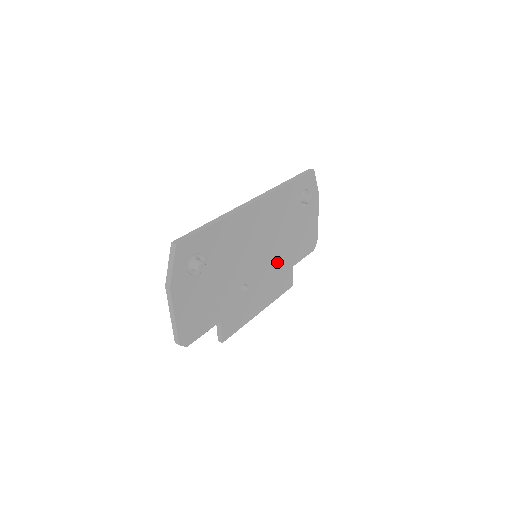
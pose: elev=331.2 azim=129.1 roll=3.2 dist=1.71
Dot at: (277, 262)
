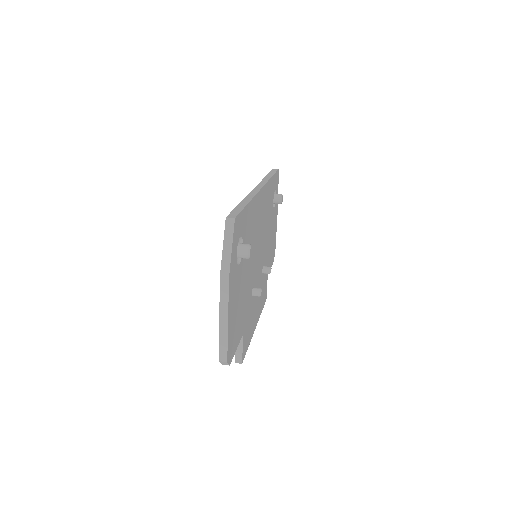
Dot at: occluded
